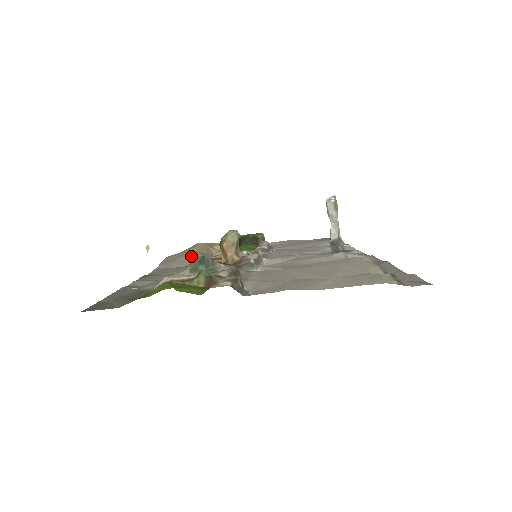
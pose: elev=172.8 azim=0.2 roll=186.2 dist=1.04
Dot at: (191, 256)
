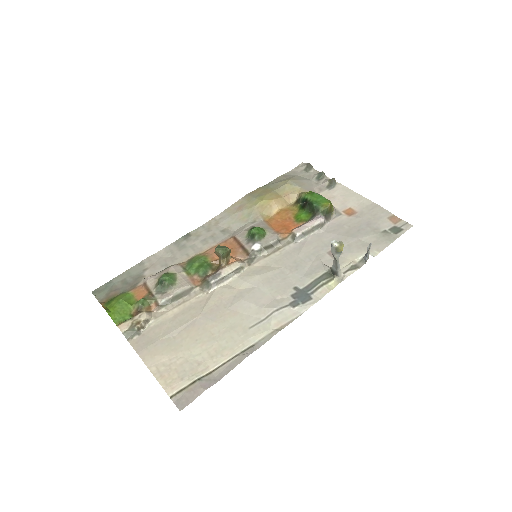
Dot at: (244, 214)
